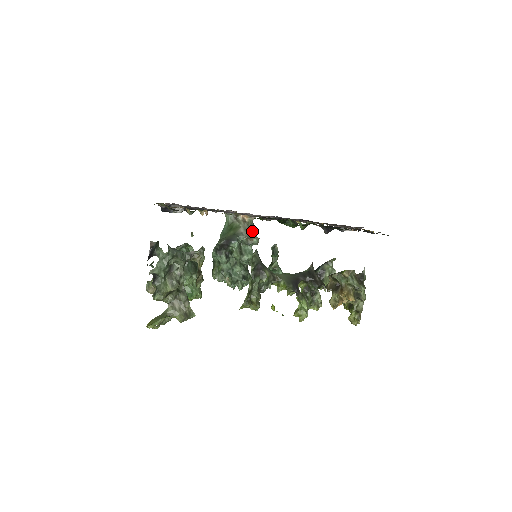
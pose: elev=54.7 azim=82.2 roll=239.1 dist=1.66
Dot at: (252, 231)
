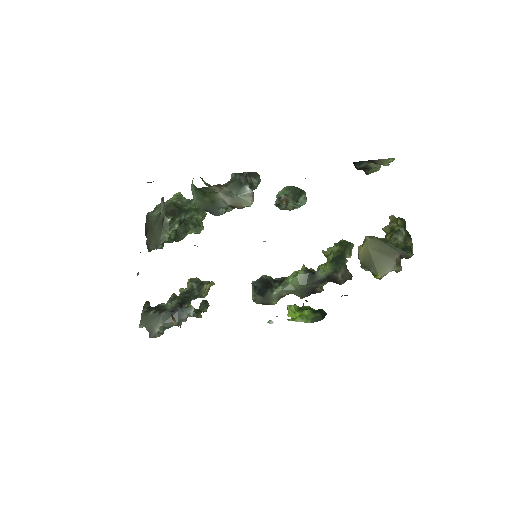
Dot at: (237, 187)
